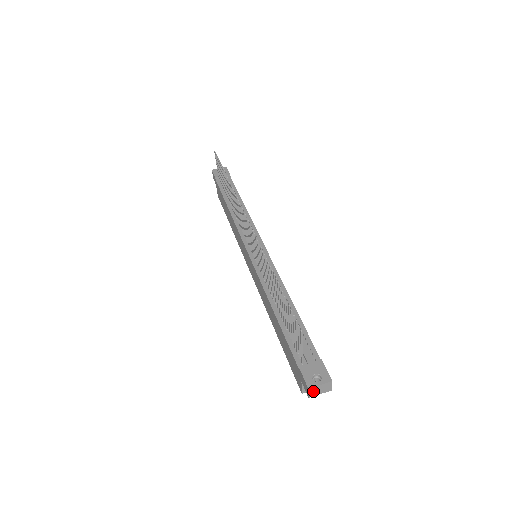
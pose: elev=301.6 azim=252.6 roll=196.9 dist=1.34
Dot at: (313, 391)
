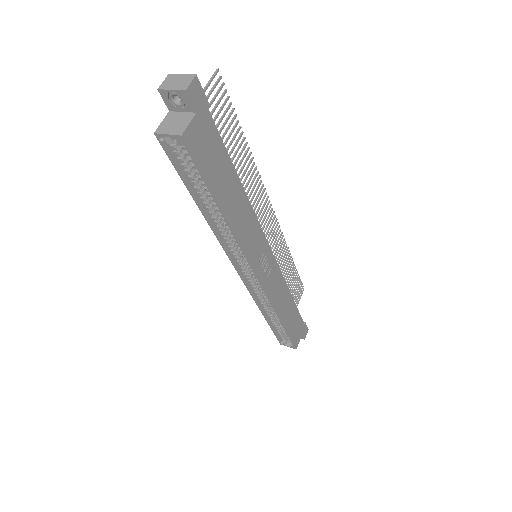
Dot at: (169, 81)
